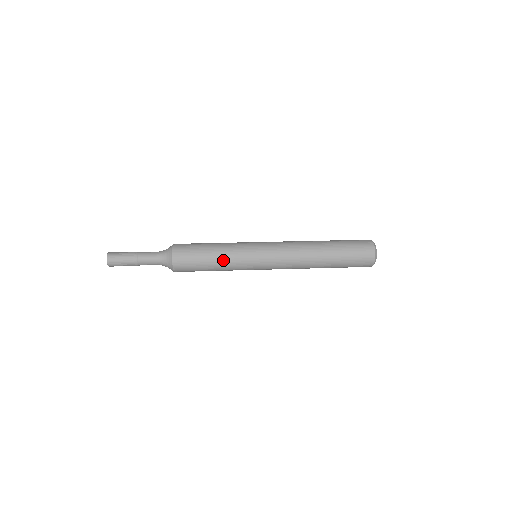
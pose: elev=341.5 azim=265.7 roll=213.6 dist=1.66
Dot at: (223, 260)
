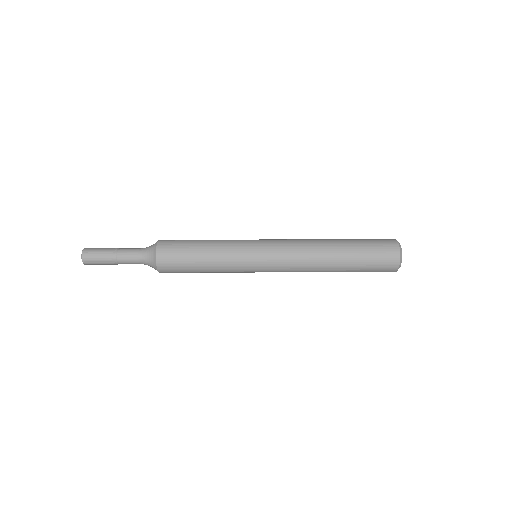
Dot at: (216, 253)
